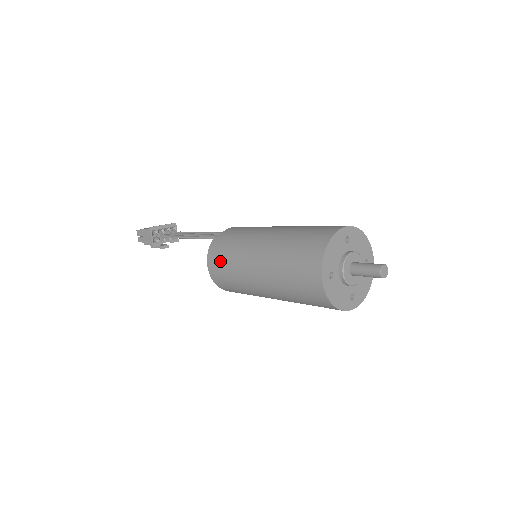
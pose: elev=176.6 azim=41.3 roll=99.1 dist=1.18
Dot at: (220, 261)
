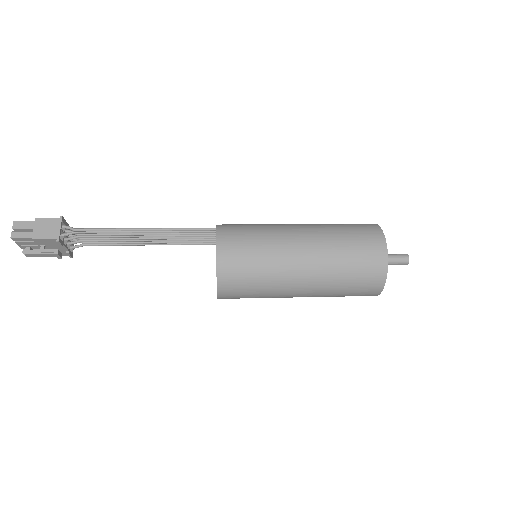
Dot at: (242, 240)
